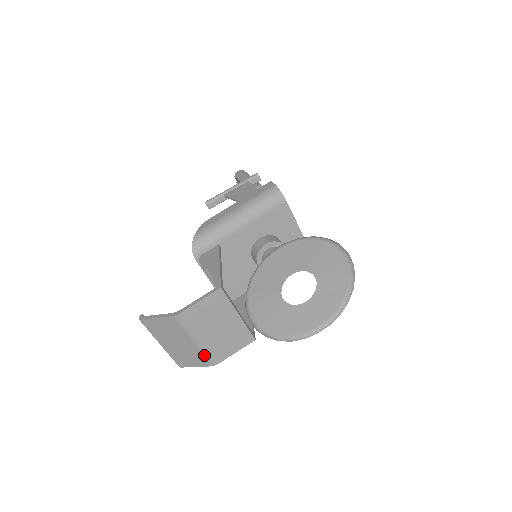
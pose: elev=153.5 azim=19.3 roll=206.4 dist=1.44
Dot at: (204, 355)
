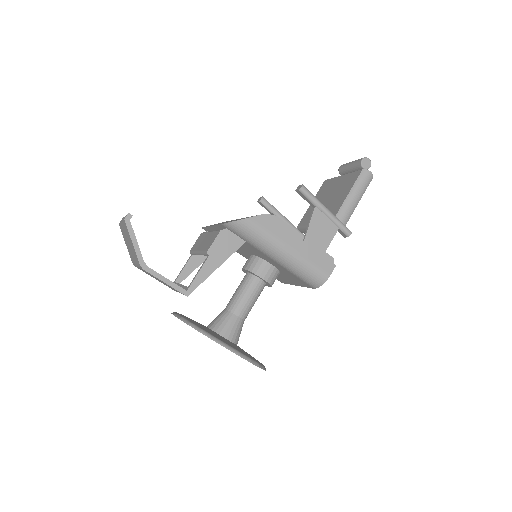
Dot at: (134, 263)
